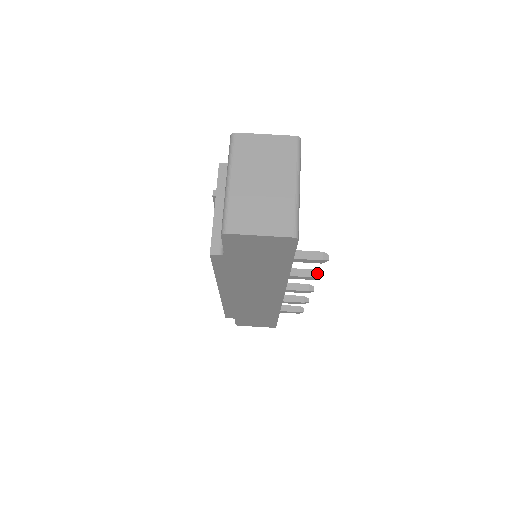
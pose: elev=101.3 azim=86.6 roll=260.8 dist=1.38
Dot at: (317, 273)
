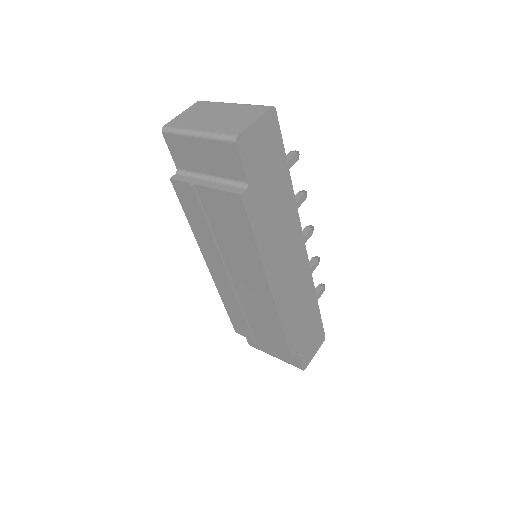
Dot at: (302, 192)
